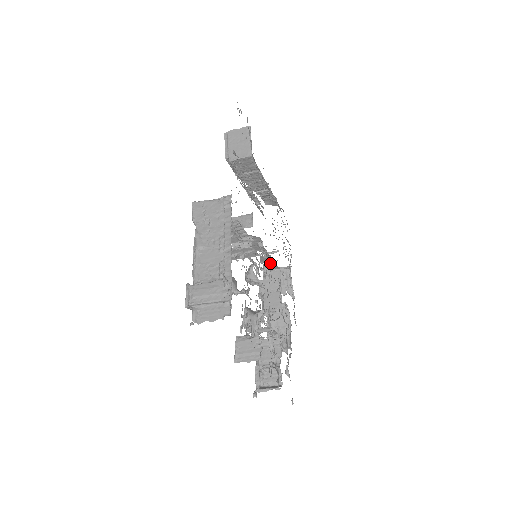
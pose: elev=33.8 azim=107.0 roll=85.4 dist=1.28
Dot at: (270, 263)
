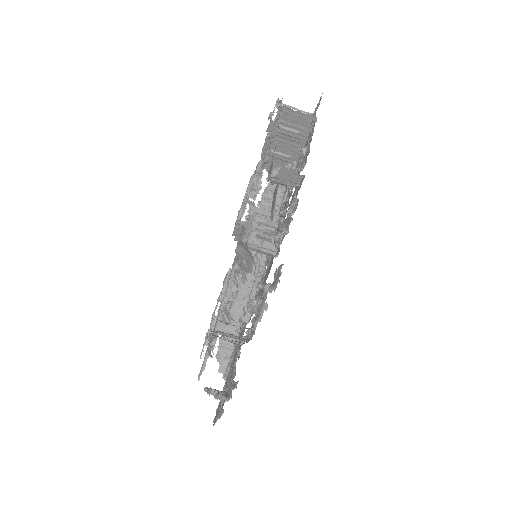
Dot at: (239, 314)
